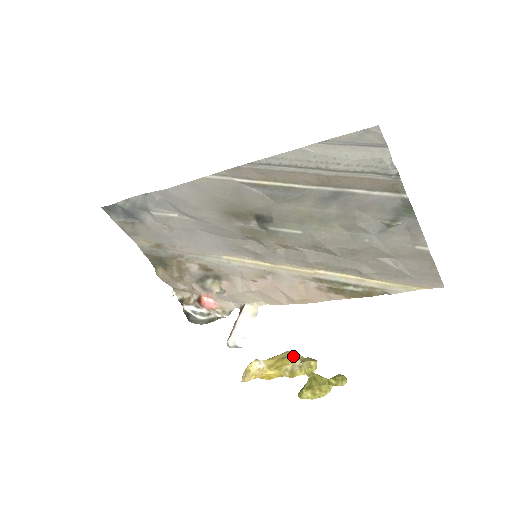
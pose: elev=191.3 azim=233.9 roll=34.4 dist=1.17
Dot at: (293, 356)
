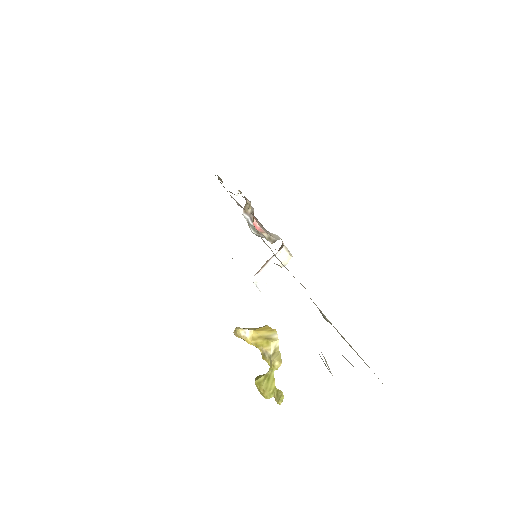
Dot at: (271, 343)
